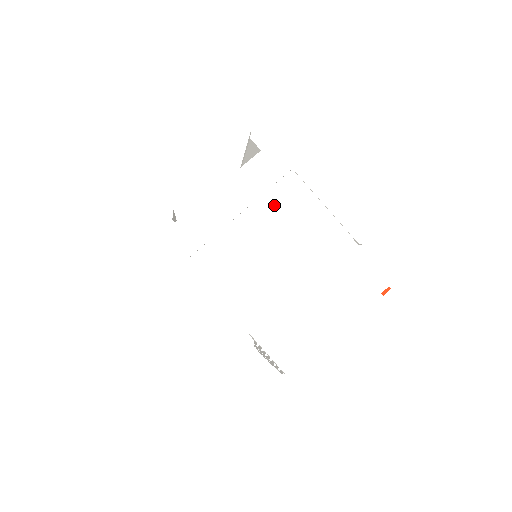
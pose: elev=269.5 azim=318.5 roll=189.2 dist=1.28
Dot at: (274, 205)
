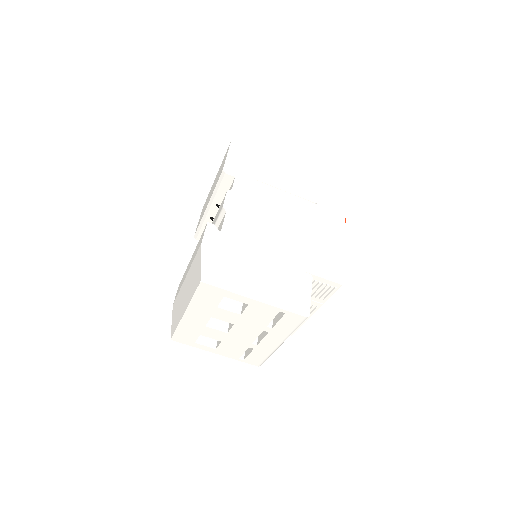
Dot at: (263, 201)
